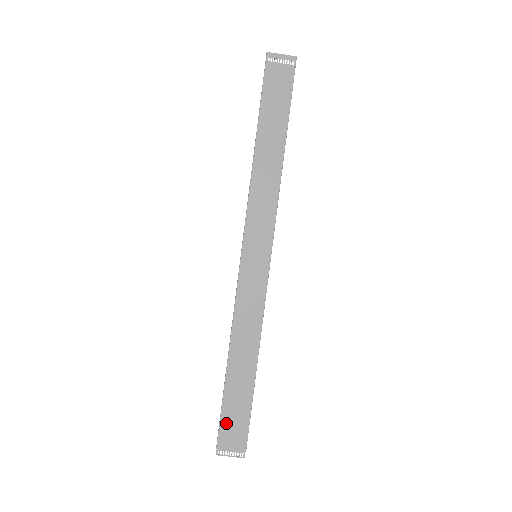
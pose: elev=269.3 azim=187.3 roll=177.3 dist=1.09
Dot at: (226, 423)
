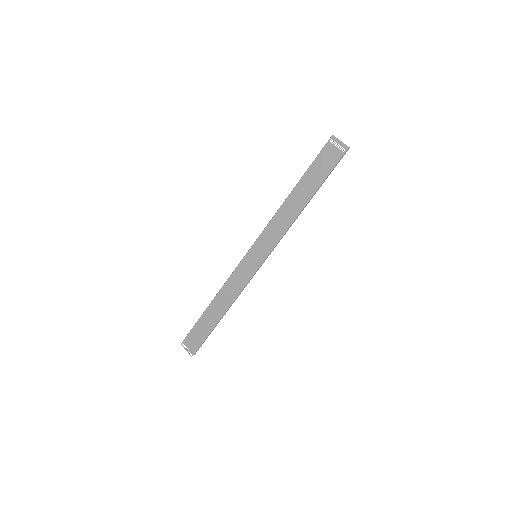
Dot at: (193, 332)
